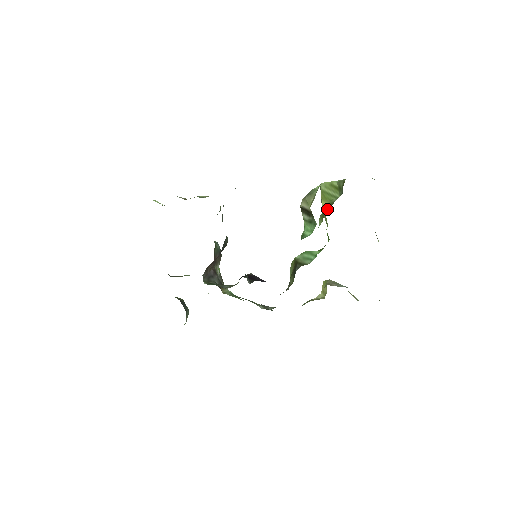
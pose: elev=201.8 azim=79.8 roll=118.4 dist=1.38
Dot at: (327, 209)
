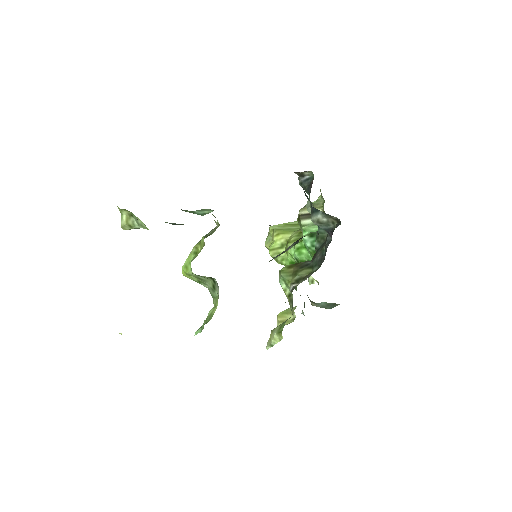
Dot at: occluded
